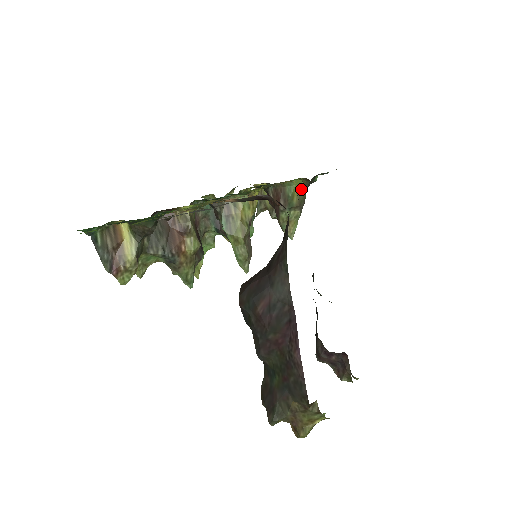
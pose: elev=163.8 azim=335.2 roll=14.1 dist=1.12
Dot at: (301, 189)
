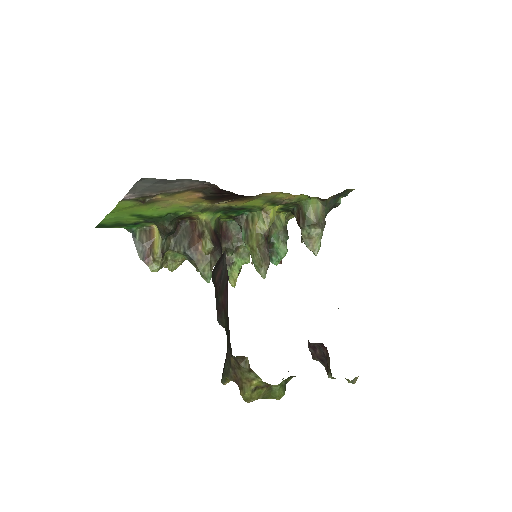
Dot at: (318, 208)
